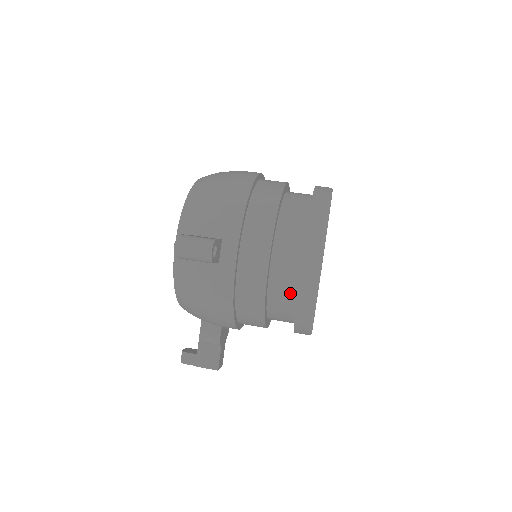
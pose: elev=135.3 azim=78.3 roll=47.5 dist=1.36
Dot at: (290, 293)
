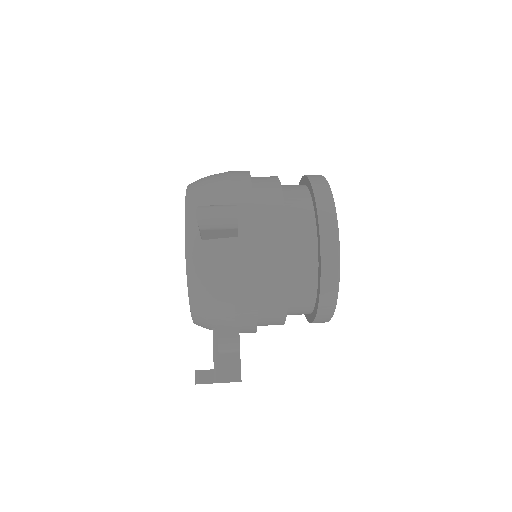
Dot at: (311, 263)
